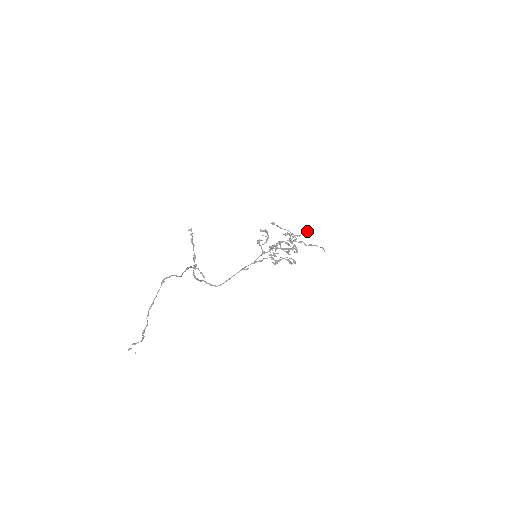
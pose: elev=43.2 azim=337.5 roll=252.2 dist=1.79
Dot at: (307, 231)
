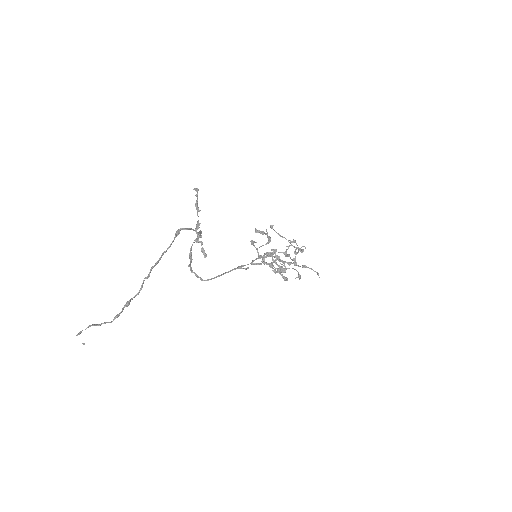
Dot at: occluded
